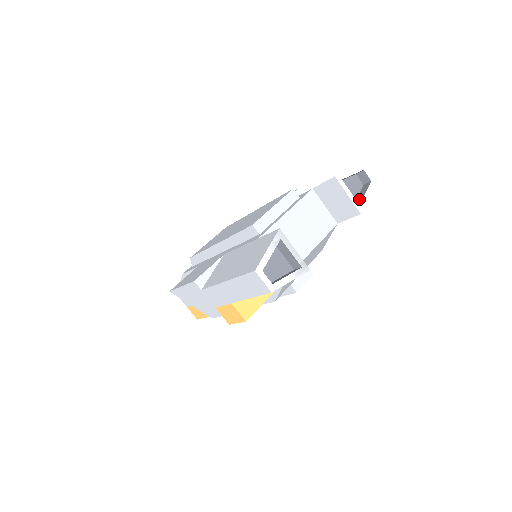
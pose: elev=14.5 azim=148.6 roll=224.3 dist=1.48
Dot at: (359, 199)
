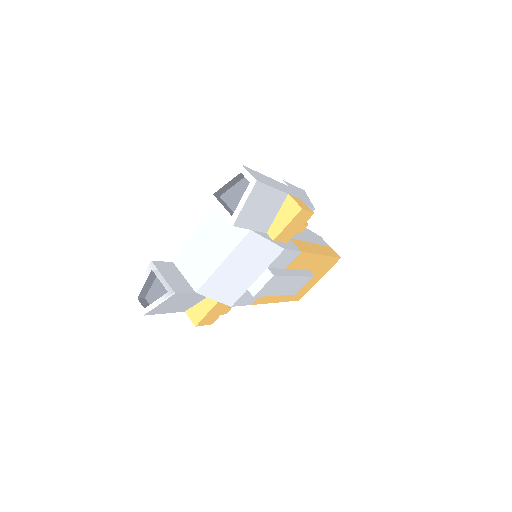
Dot at: (240, 207)
